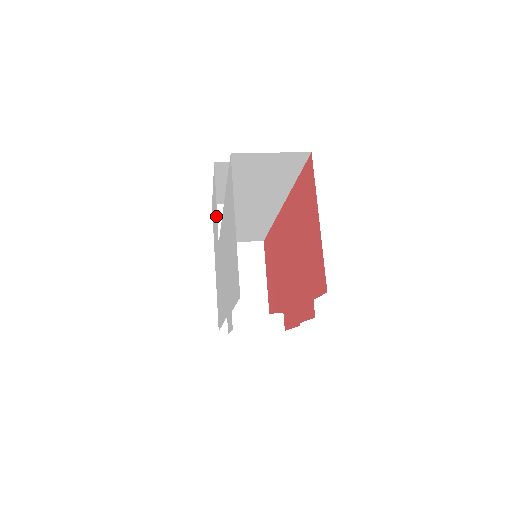
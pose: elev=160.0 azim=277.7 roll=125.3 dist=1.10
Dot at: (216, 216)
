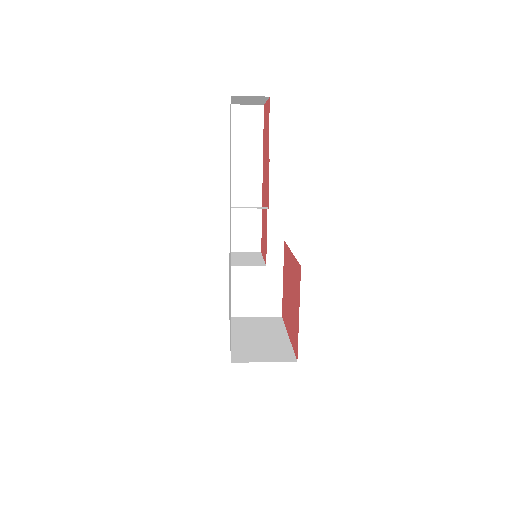
Dot at: occluded
